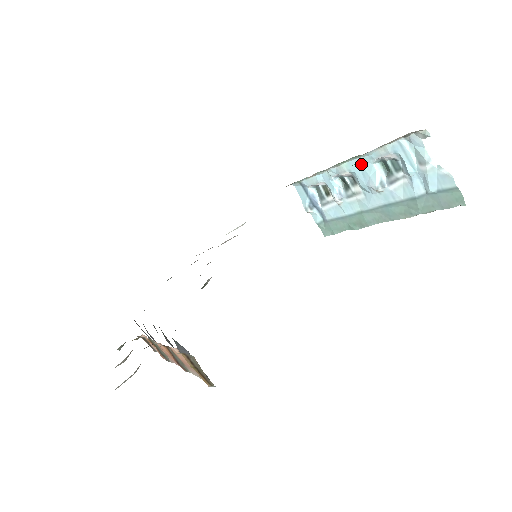
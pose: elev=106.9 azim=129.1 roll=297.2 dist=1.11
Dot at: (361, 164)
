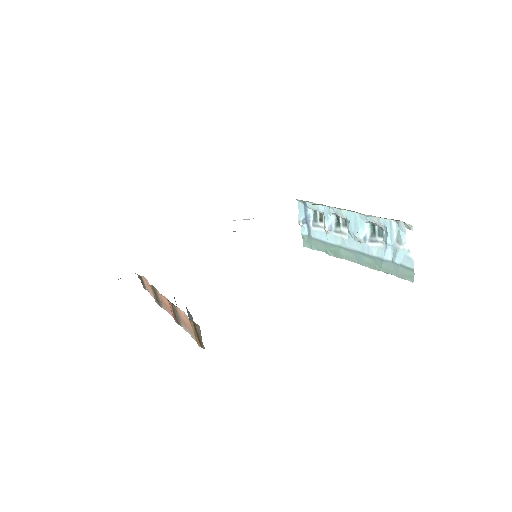
Dot at: (357, 218)
